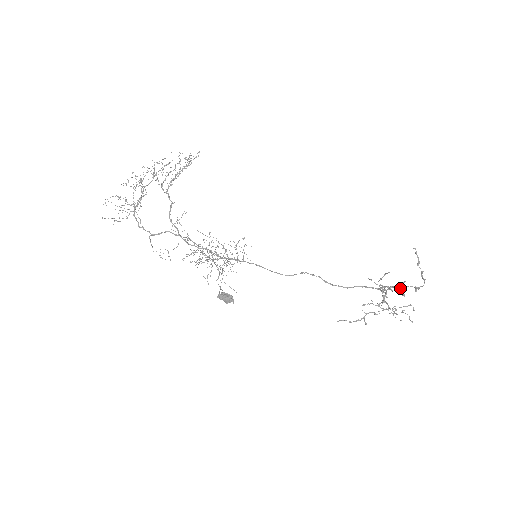
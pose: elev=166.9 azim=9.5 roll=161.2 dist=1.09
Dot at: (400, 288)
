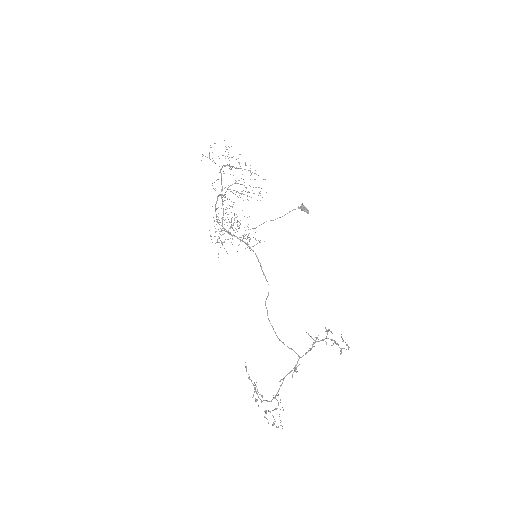
Dot at: (335, 341)
